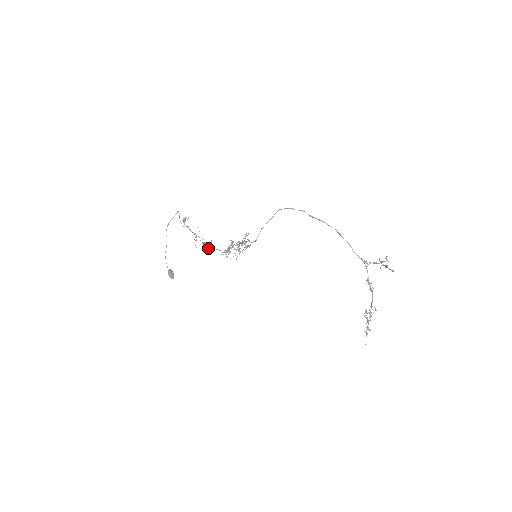
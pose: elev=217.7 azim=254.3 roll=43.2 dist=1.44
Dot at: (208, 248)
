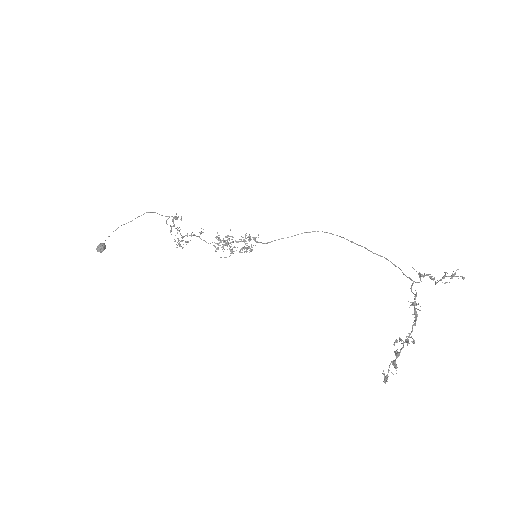
Dot at: (187, 242)
